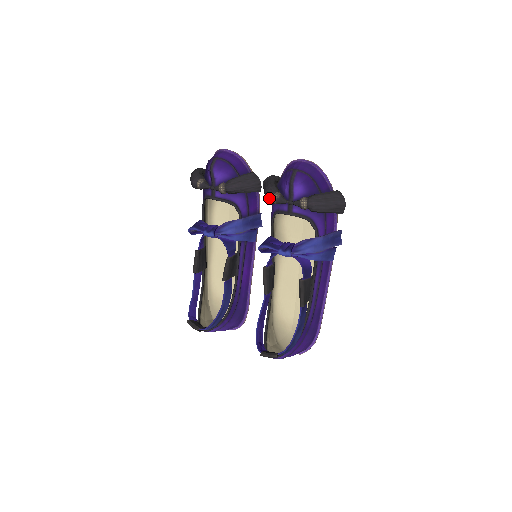
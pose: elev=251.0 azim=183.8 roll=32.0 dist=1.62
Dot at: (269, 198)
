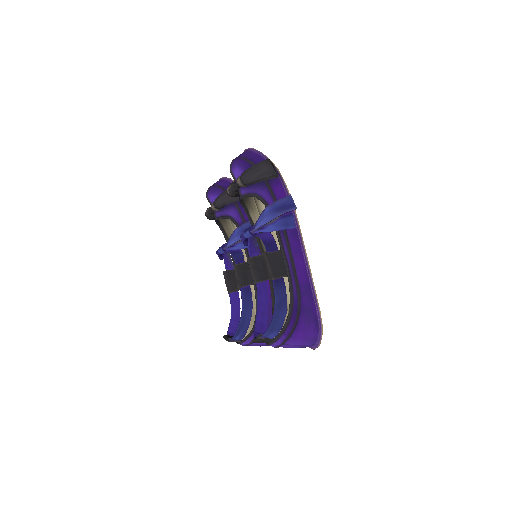
Dot at: occluded
